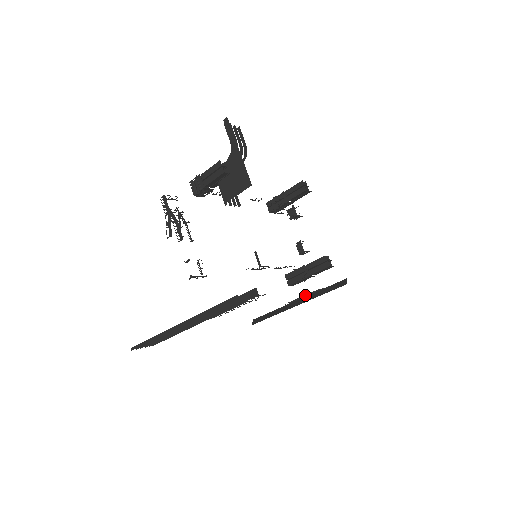
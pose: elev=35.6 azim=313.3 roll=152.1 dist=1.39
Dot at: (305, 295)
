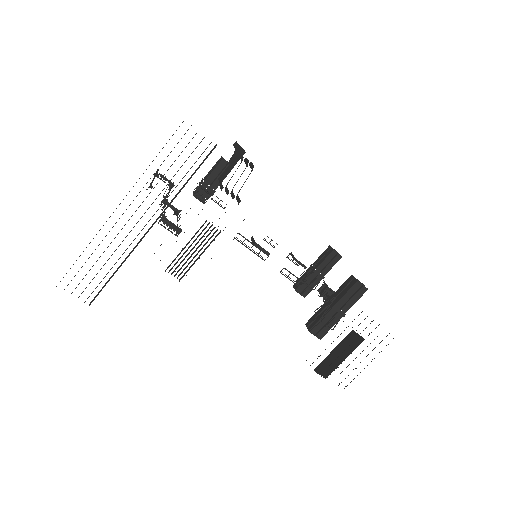
Dot at: (335, 347)
